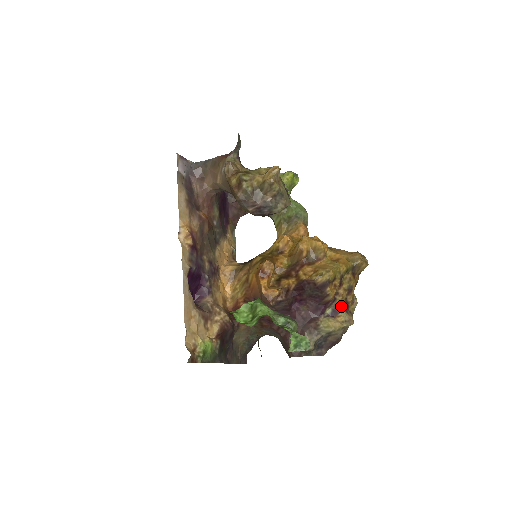
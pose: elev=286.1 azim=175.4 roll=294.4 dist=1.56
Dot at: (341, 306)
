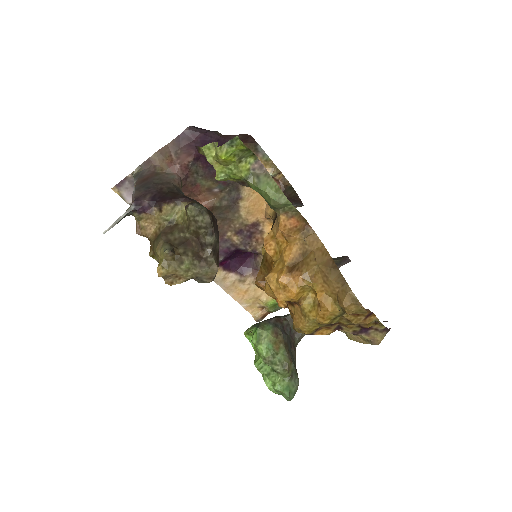
Dot at: (353, 333)
